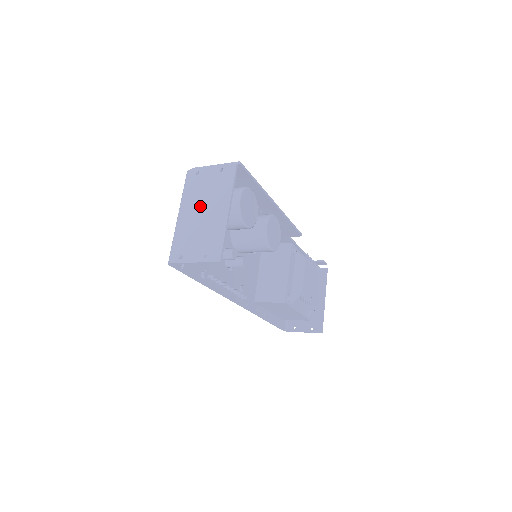
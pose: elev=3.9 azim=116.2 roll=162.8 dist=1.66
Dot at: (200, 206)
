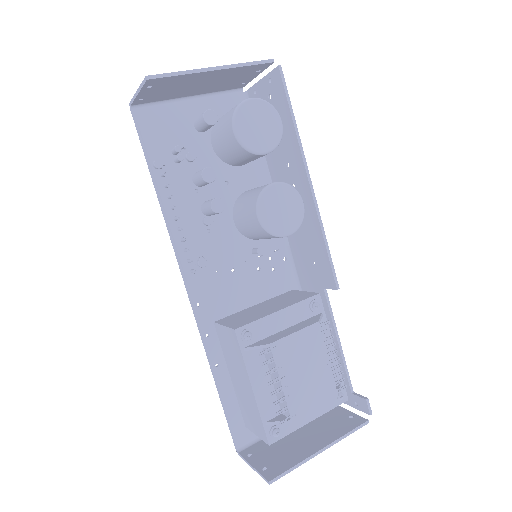
Dot at: occluded
